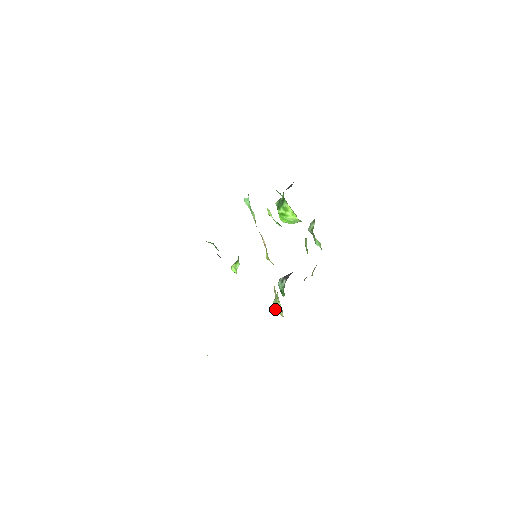
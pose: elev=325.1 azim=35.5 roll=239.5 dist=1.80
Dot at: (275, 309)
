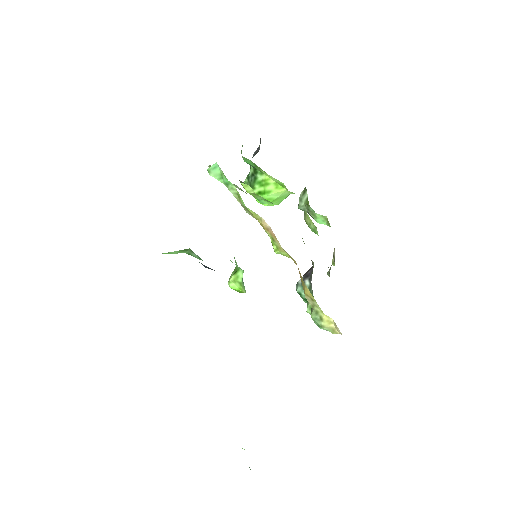
Dot at: occluded
